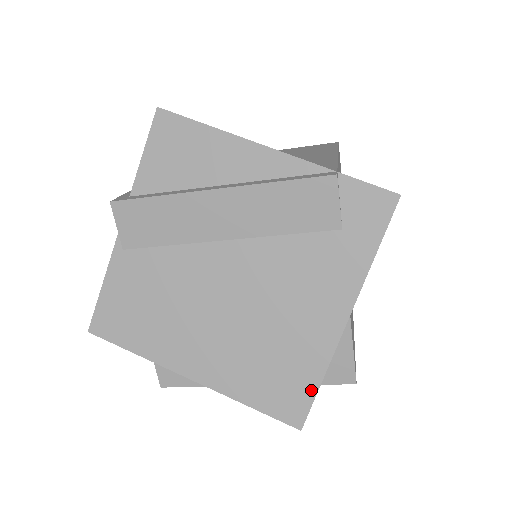
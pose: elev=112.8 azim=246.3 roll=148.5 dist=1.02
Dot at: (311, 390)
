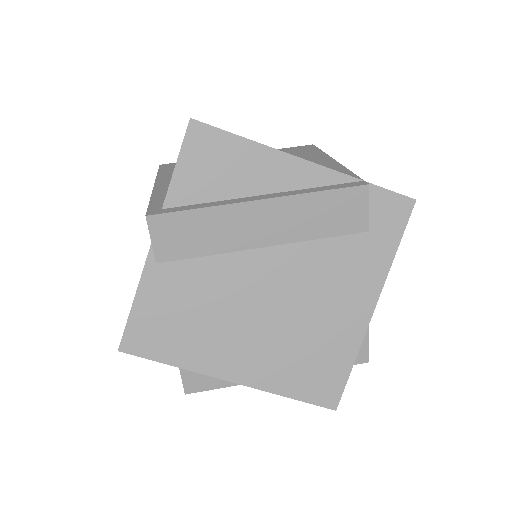
Dot at: (344, 374)
